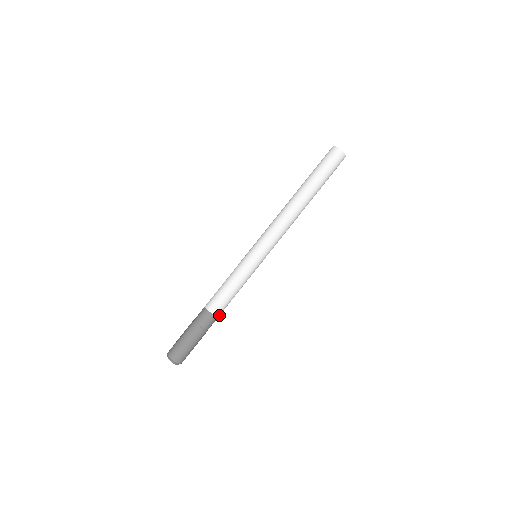
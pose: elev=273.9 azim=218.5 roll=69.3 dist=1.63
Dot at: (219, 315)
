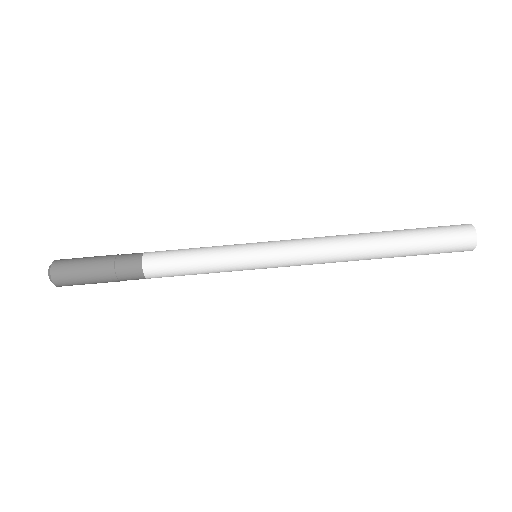
Dot at: (152, 277)
